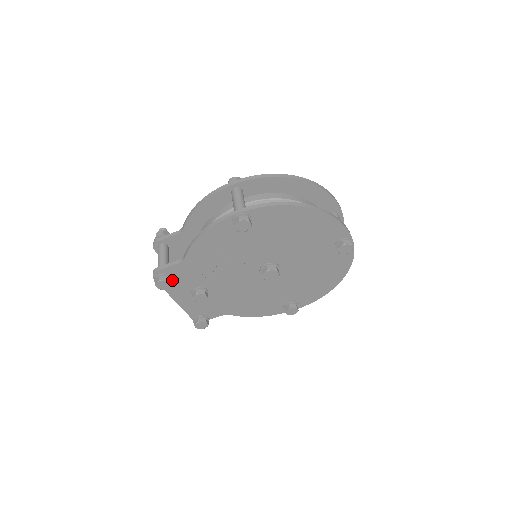
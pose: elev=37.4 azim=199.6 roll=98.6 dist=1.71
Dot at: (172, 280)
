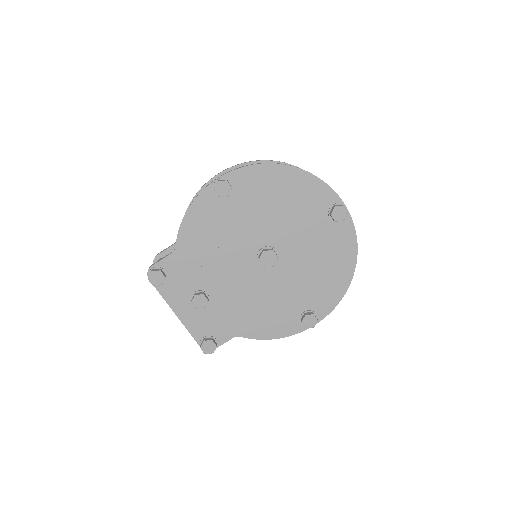
Dot at: (166, 275)
